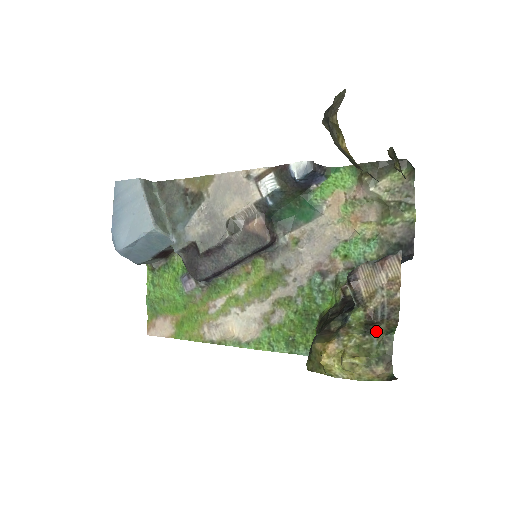
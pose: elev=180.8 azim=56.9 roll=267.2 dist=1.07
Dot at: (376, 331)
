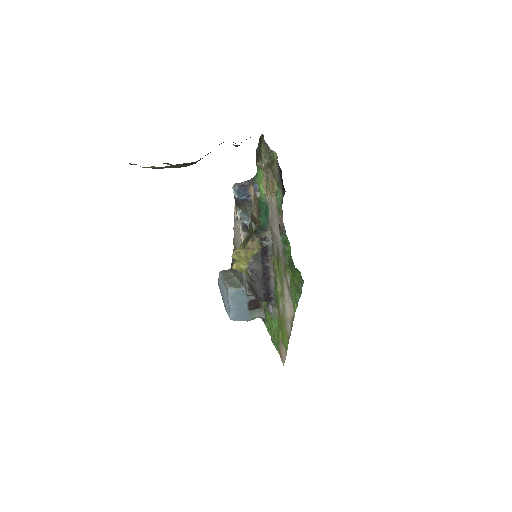
Dot at: occluded
